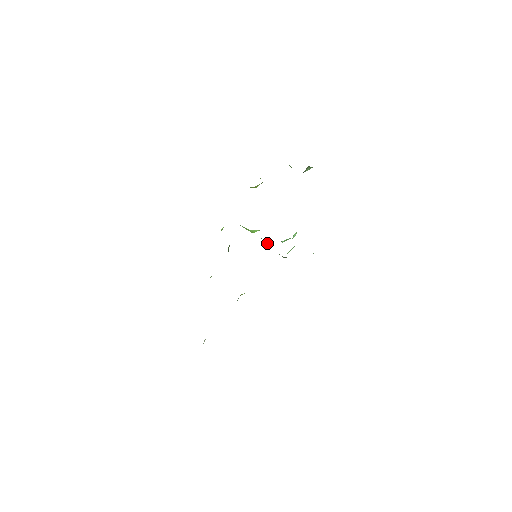
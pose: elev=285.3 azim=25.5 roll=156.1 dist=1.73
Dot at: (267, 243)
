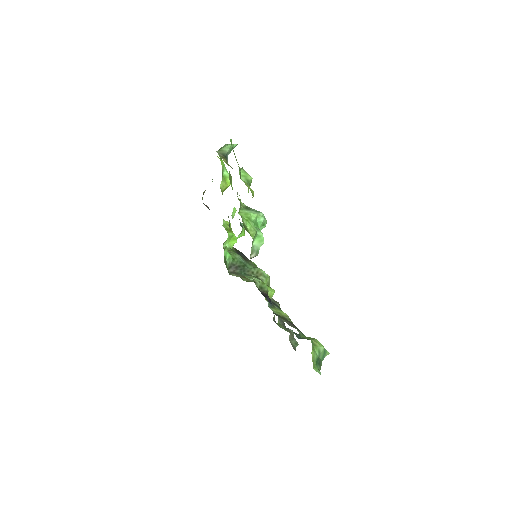
Dot at: occluded
